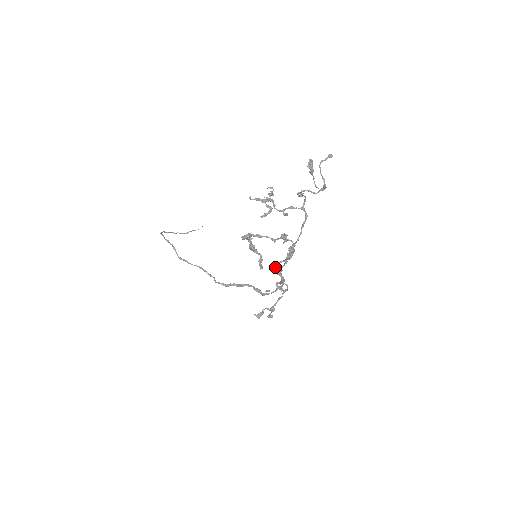
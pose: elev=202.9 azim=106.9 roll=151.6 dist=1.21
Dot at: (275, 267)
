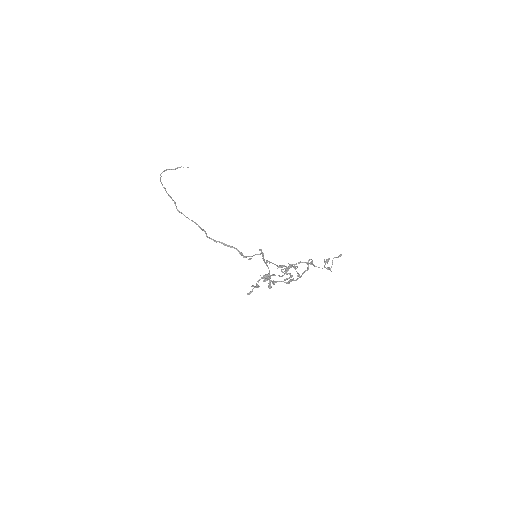
Dot at: (274, 282)
